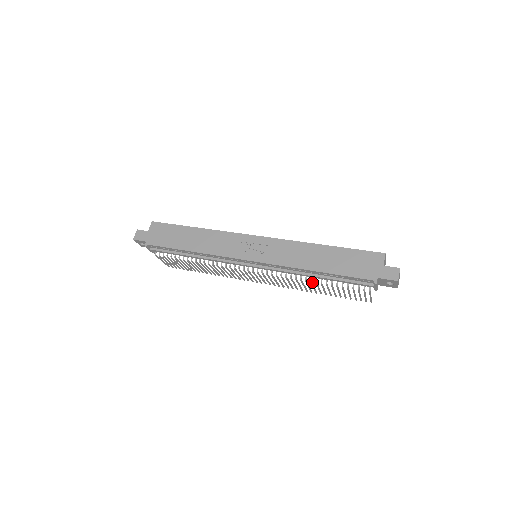
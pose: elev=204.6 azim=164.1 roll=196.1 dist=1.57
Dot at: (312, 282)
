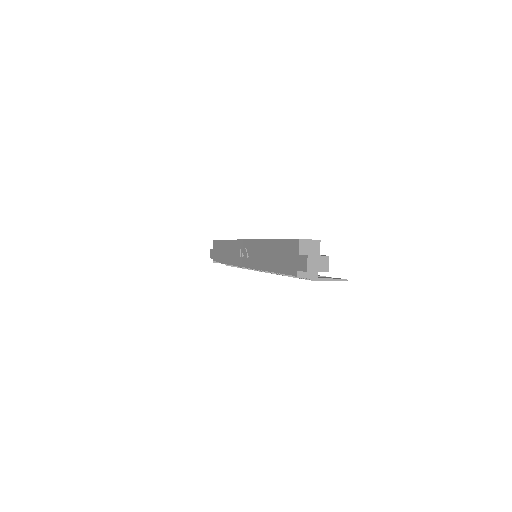
Dot at: occluded
